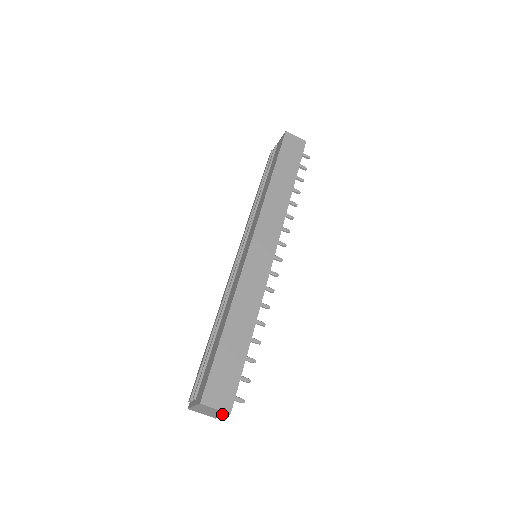
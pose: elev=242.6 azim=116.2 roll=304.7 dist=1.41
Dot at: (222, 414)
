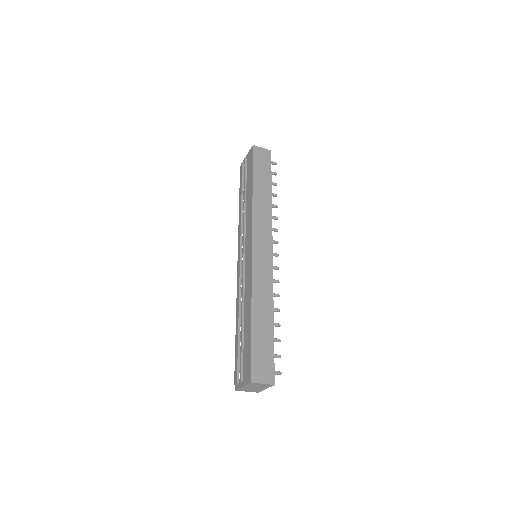
Dot at: (266, 387)
